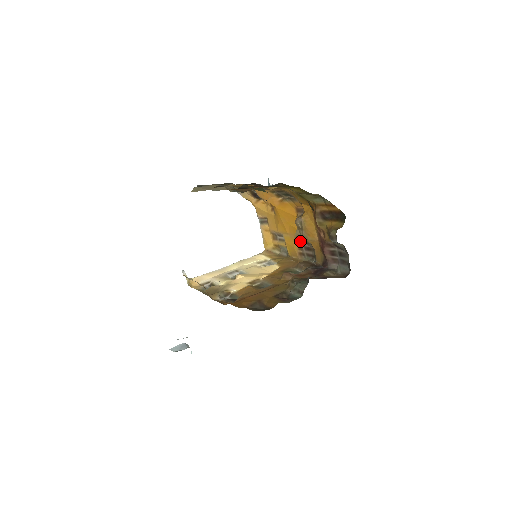
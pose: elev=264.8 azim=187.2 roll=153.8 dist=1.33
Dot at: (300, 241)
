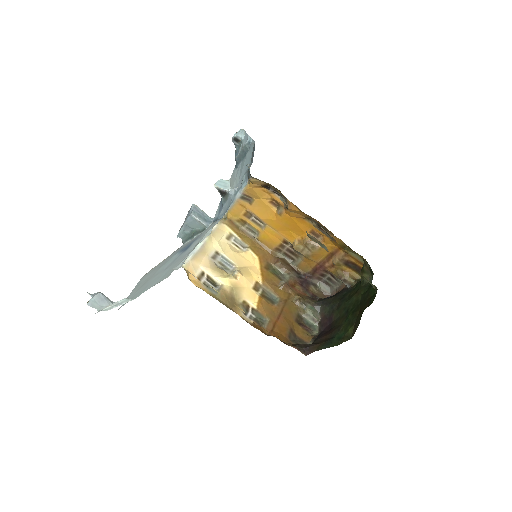
Dot at: (287, 243)
